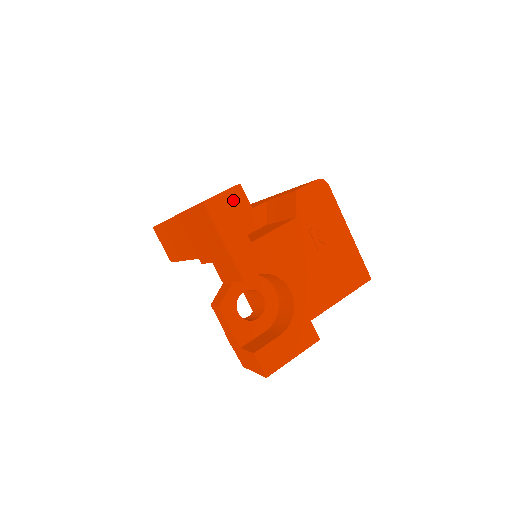
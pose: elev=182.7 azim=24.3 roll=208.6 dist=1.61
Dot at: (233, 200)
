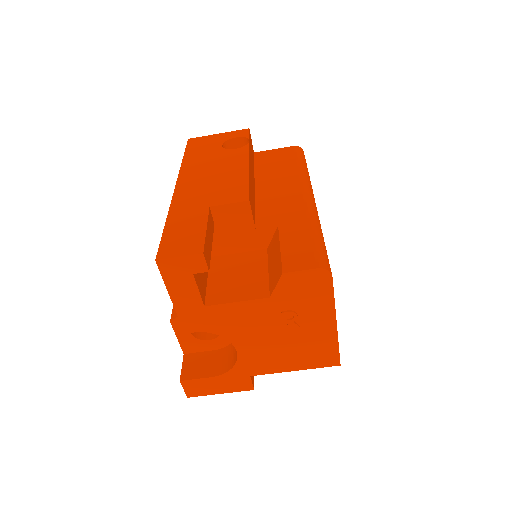
Dot at: (194, 266)
